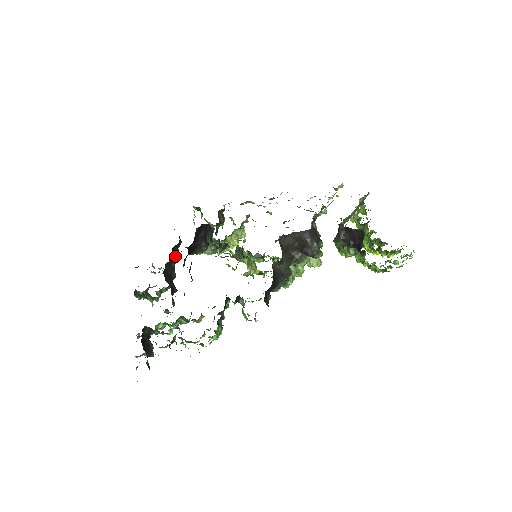
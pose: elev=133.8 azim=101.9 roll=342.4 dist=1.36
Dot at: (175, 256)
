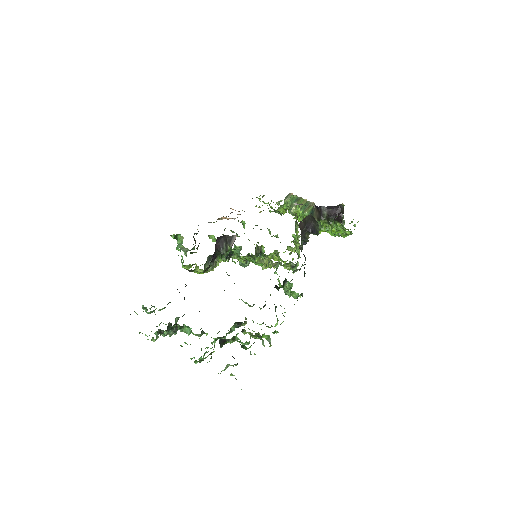
Dot at: occluded
